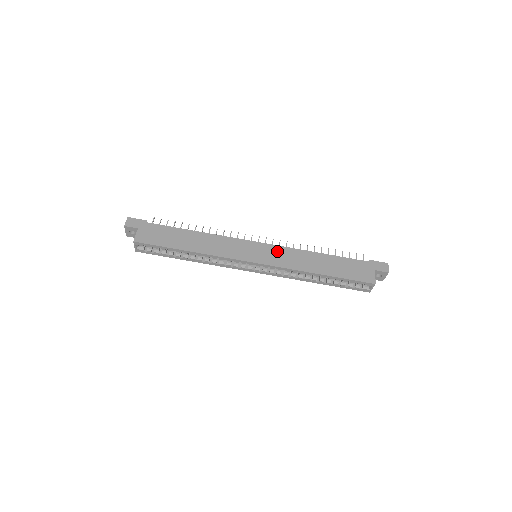
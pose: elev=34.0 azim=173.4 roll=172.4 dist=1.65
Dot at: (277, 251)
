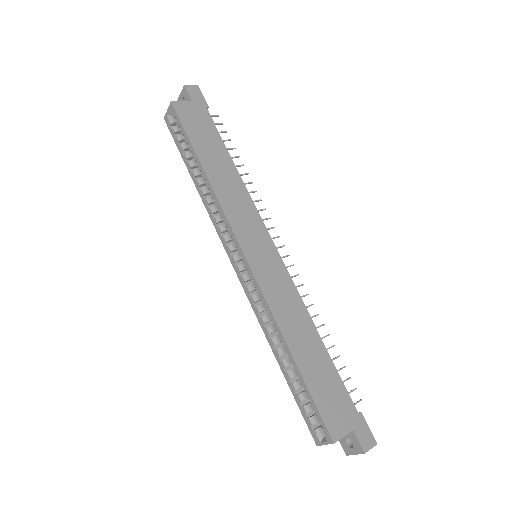
Dot at: (281, 276)
